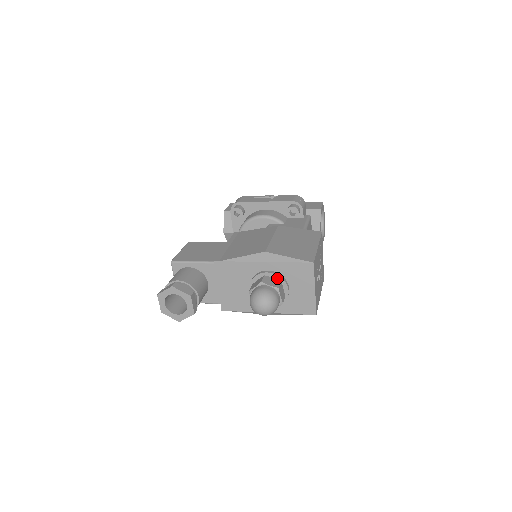
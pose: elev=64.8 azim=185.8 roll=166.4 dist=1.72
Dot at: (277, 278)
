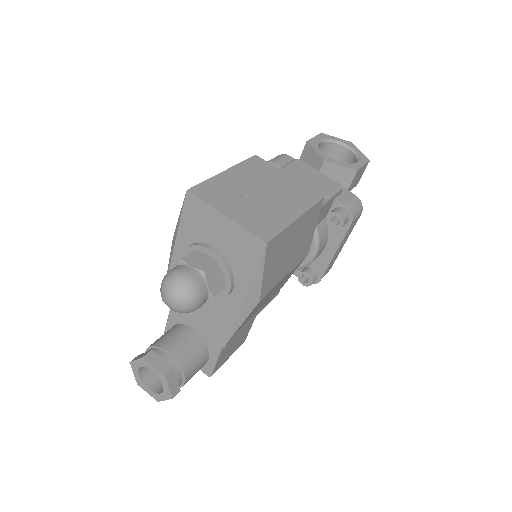
Dot at: (191, 251)
